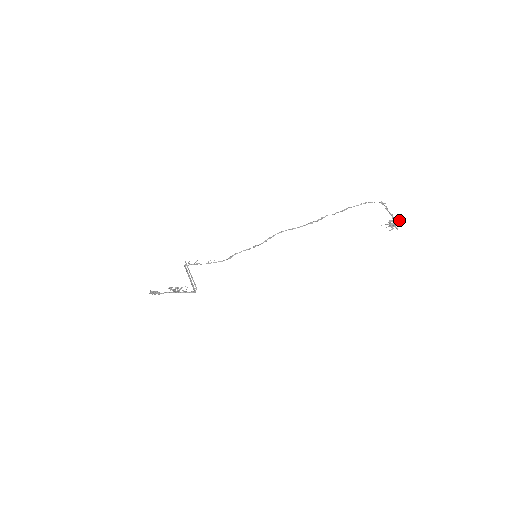
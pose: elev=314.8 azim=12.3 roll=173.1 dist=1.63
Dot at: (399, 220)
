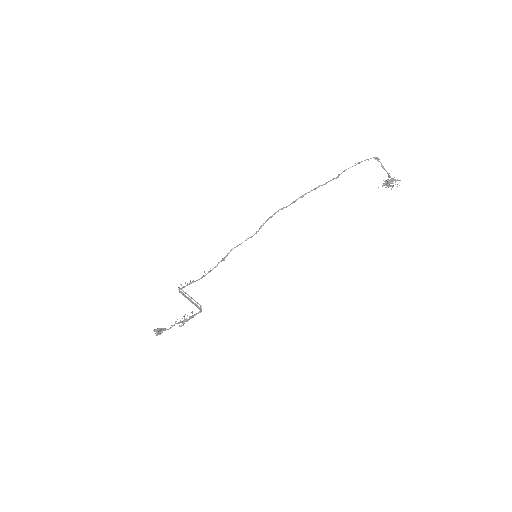
Dot at: (397, 180)
